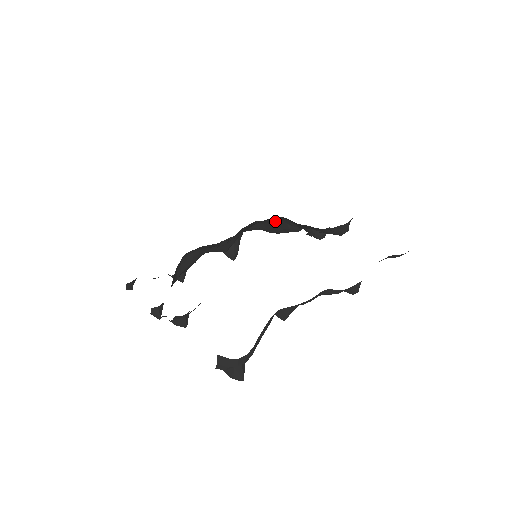
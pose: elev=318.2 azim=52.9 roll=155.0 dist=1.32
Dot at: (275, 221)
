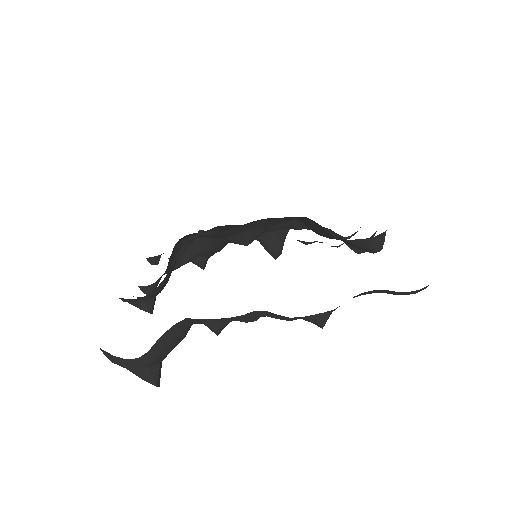
Dot at: (311, 222)
